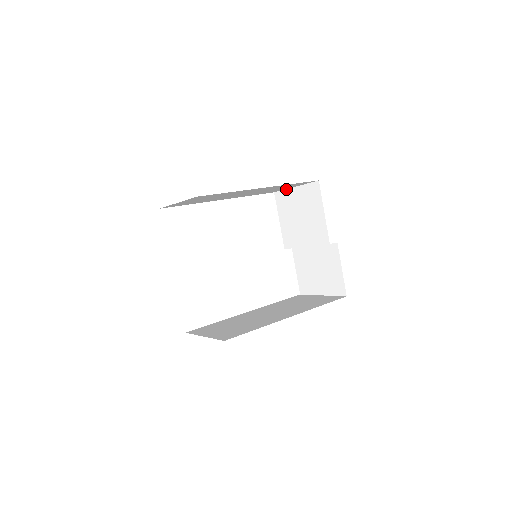
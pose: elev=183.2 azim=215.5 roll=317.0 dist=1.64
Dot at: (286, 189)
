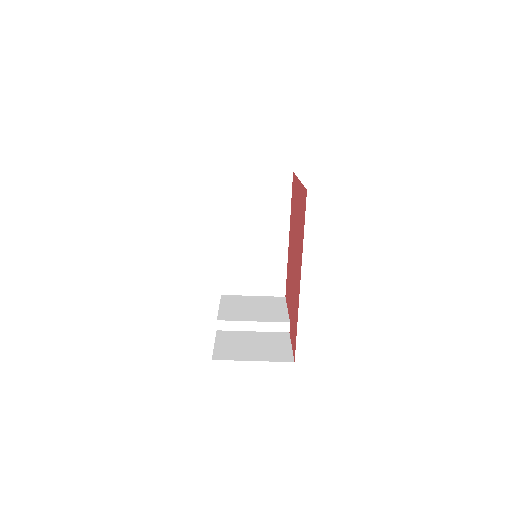
Dot at: (240, 295)
